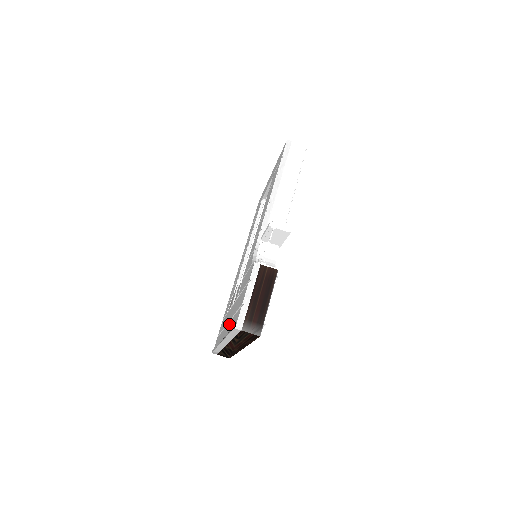
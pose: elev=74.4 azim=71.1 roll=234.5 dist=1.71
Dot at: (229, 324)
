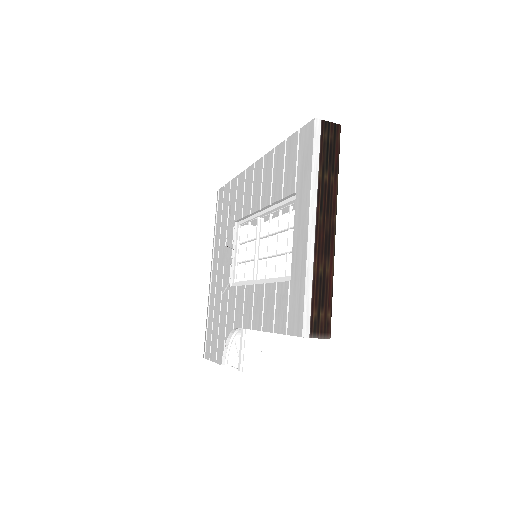
Dot at: (213, 296)
